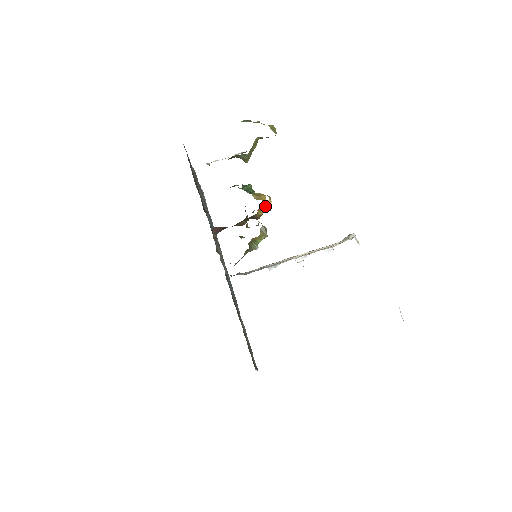
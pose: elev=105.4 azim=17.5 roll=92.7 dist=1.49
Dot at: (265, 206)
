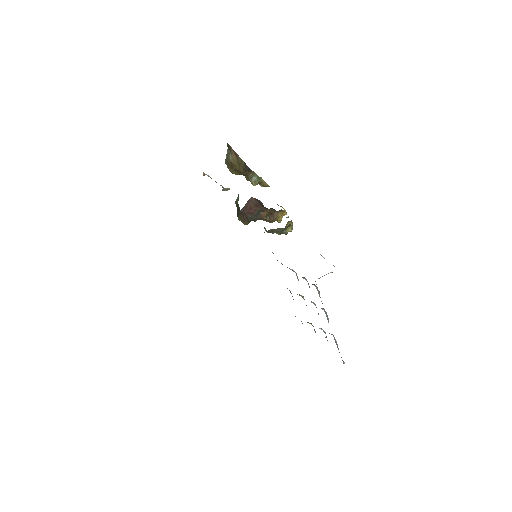
Dot at: (284, 213)
